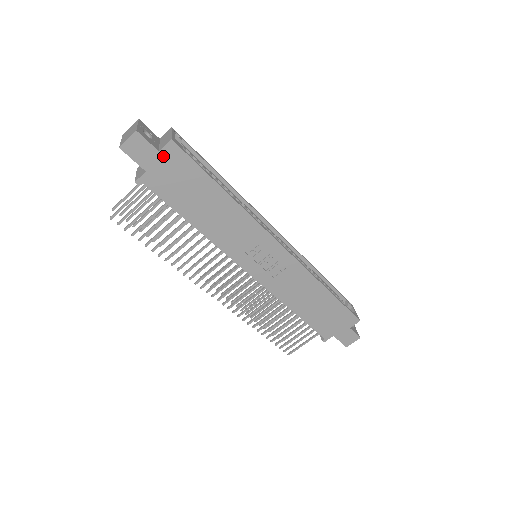
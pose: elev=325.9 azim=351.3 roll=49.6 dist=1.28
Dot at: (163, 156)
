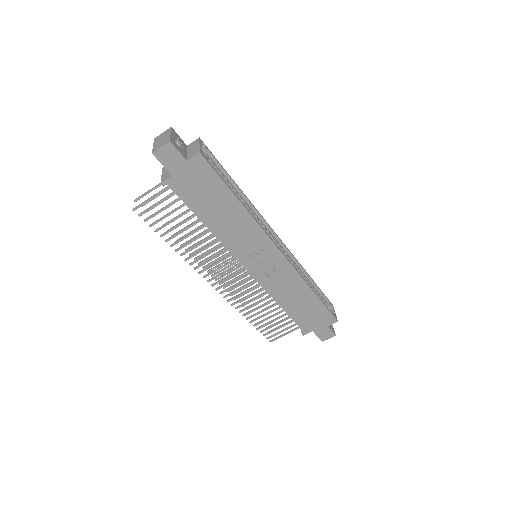
Dot at: (190, 165)
